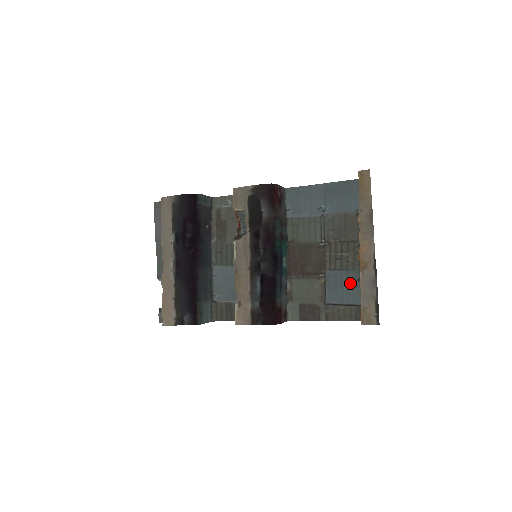
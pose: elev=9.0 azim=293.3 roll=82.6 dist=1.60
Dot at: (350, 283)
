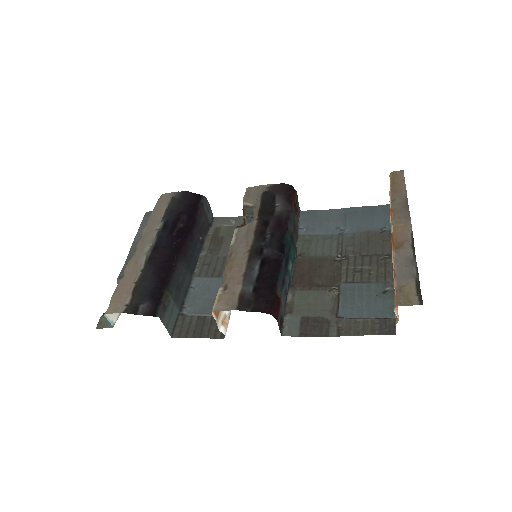
Dot at: (372, 296)
